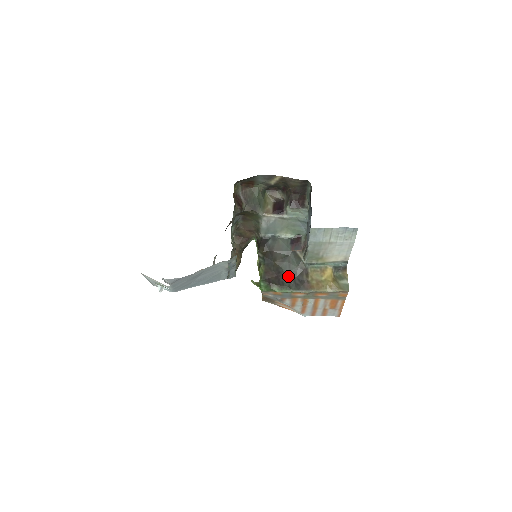
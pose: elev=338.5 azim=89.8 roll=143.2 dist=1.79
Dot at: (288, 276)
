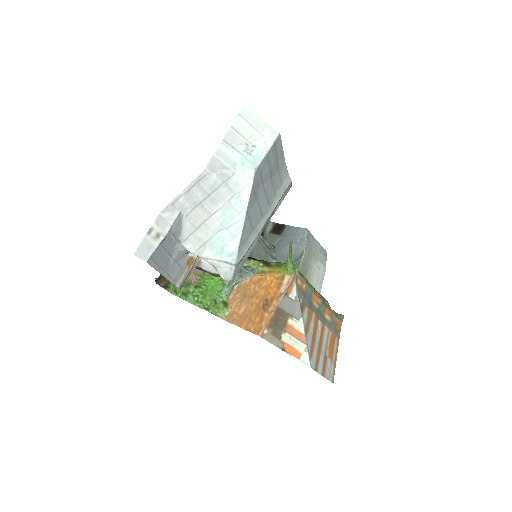
Dot at: occluded
